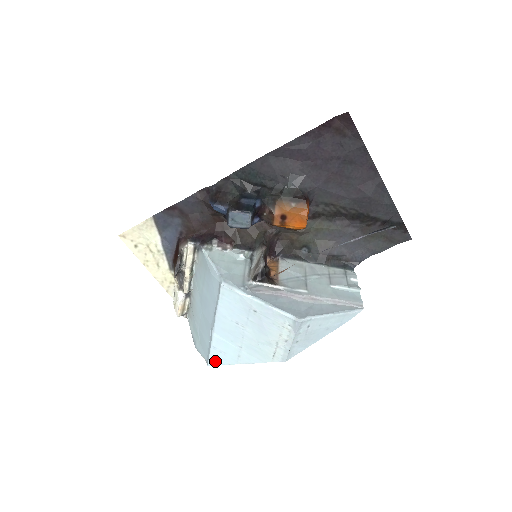
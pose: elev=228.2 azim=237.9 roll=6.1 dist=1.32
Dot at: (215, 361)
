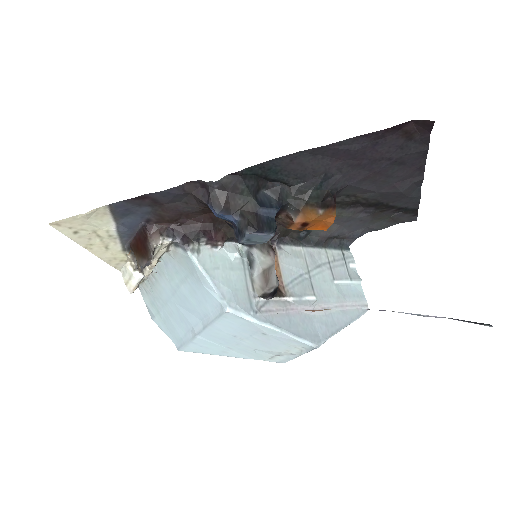
Dot at: (190, 350)
